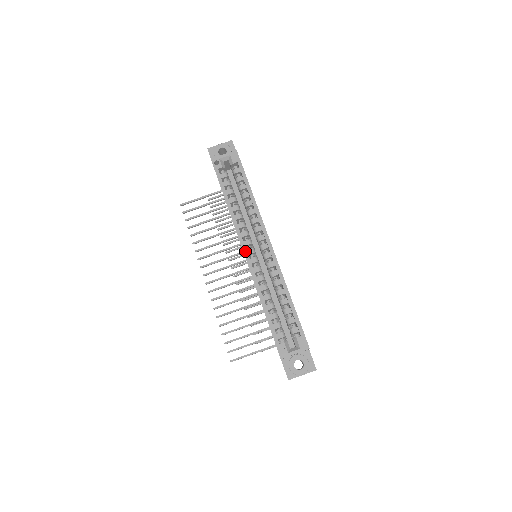
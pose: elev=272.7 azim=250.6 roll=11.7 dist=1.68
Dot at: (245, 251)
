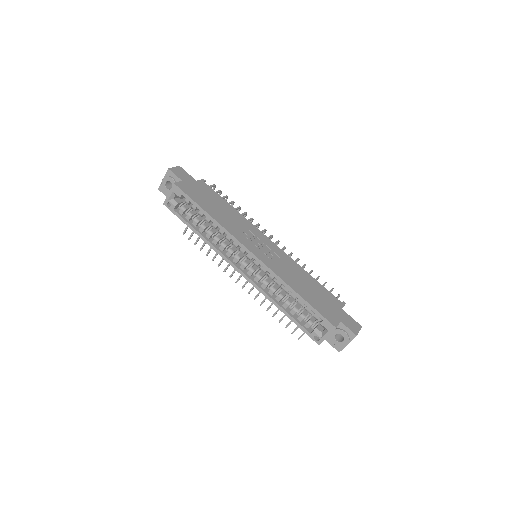
Dot at: (238, 270)
